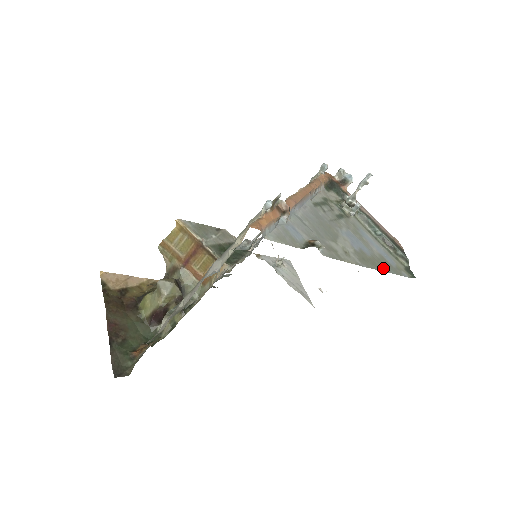
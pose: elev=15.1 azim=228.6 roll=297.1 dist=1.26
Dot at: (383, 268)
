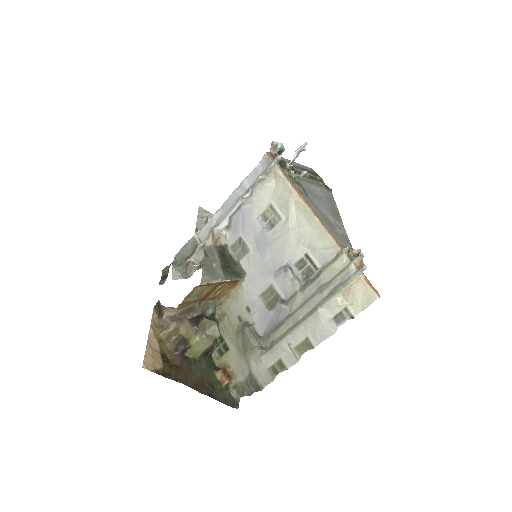
Dot at: (336, 209)
